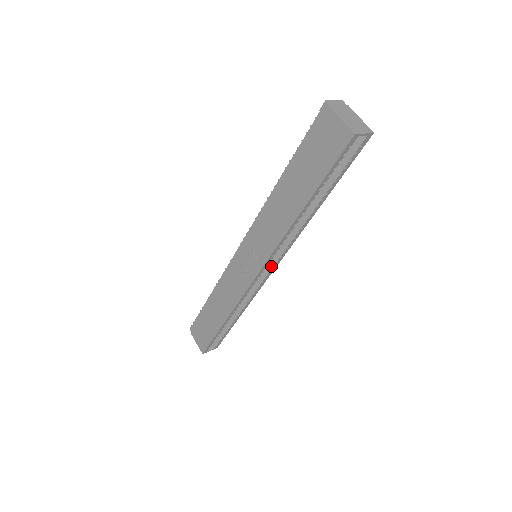
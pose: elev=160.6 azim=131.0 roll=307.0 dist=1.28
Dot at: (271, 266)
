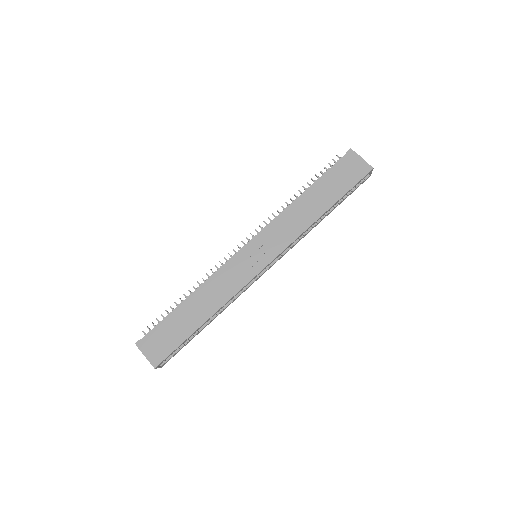
Dot at: (270, 264)
